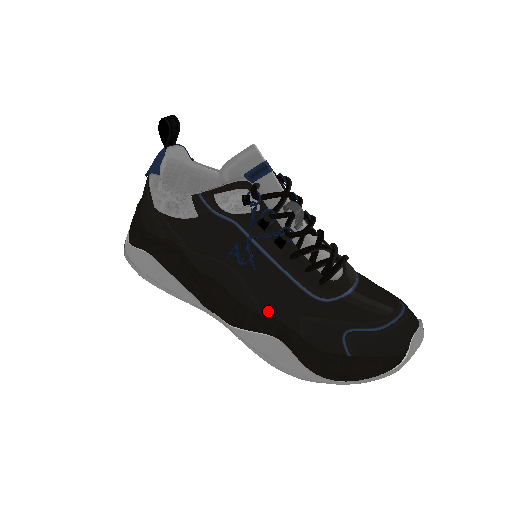
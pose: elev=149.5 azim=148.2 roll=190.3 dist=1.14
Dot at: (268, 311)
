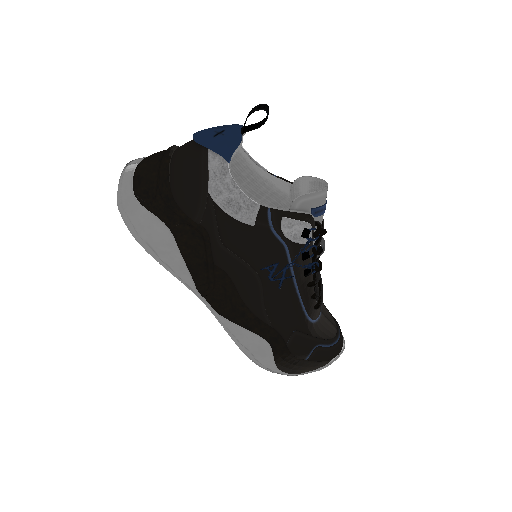
Dot at: (271, 320)
